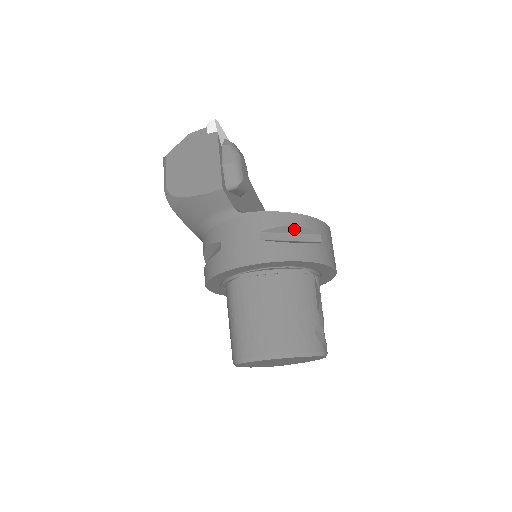
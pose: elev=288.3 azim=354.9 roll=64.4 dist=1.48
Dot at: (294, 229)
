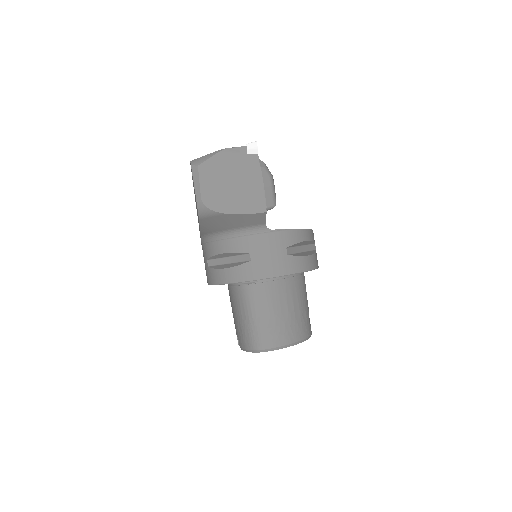
Dot at: (305, 242)
